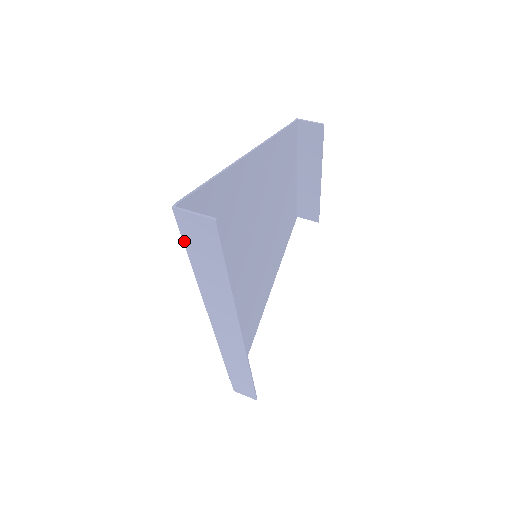
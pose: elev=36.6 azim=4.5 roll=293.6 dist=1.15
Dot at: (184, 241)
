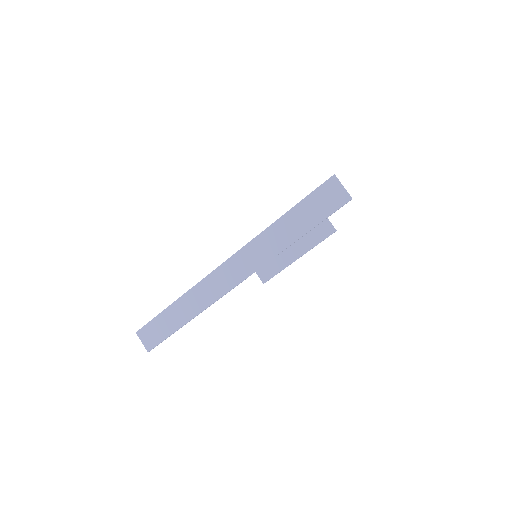
Dot at: (309, 195)
